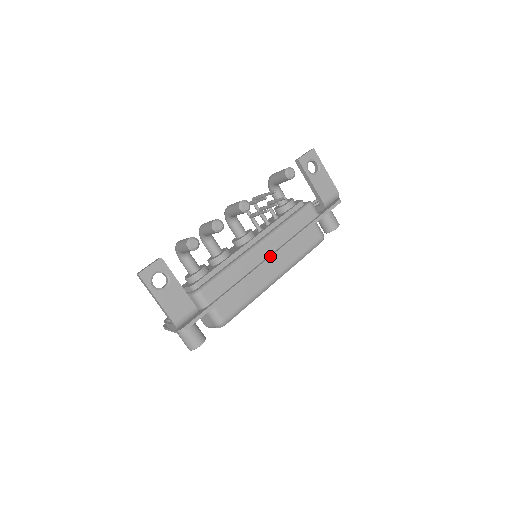
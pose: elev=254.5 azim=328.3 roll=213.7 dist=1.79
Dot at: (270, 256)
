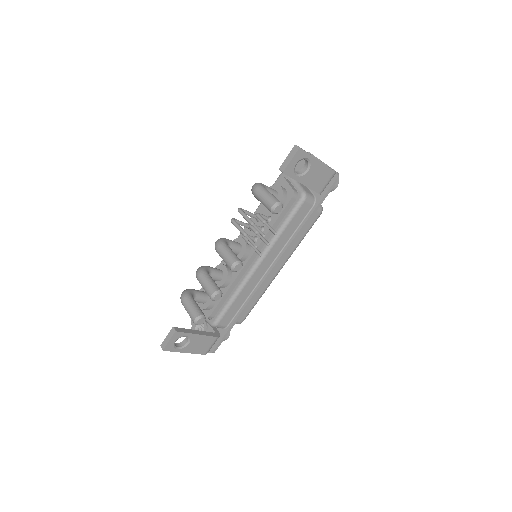
Dot at: (271, 270)
